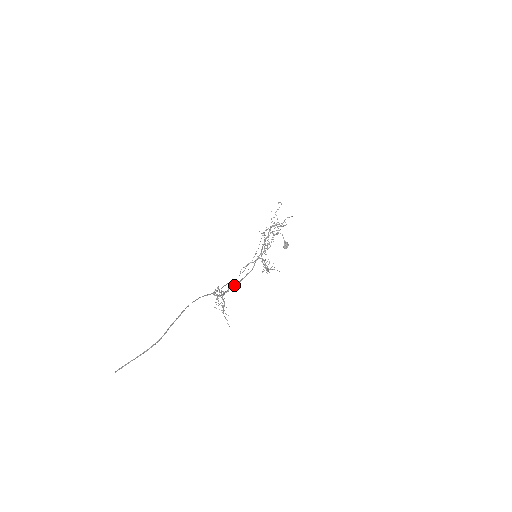
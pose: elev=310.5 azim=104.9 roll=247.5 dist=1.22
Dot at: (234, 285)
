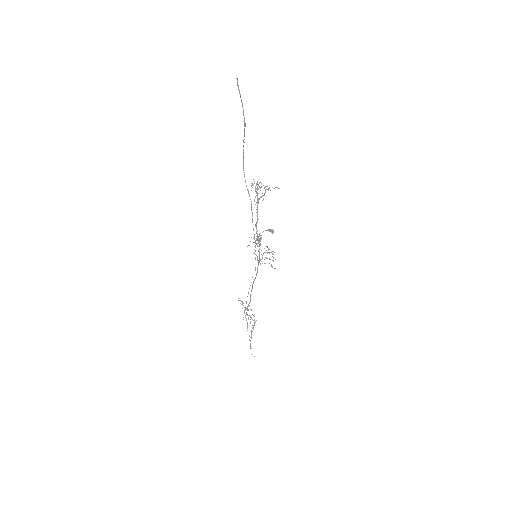
Dot at: occluded
